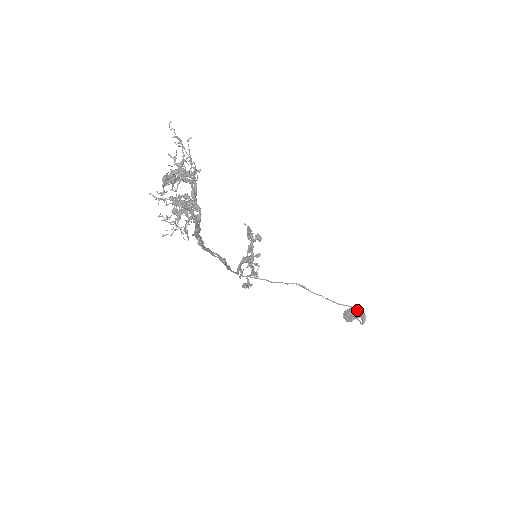
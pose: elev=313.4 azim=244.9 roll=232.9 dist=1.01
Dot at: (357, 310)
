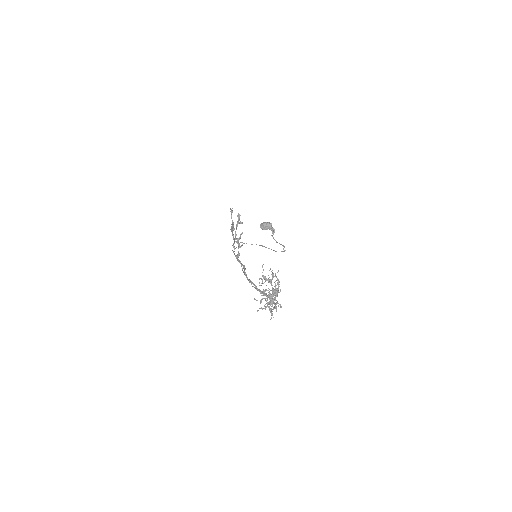
Dot at: (270, 226)
